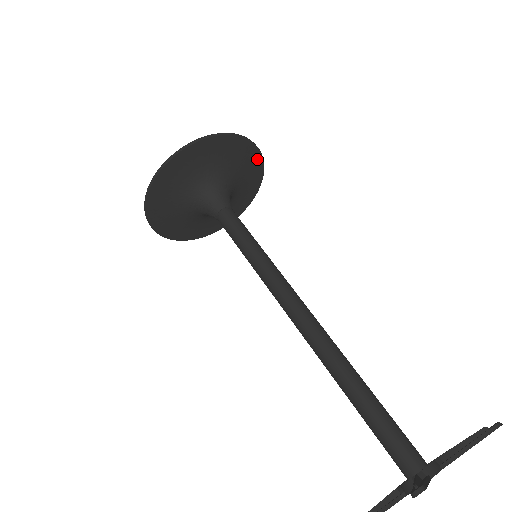
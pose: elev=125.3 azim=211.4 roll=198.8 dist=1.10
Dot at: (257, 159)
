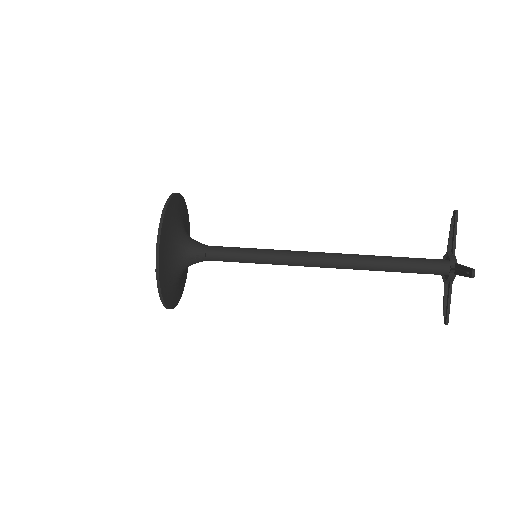
Dot at: (181, 200)
